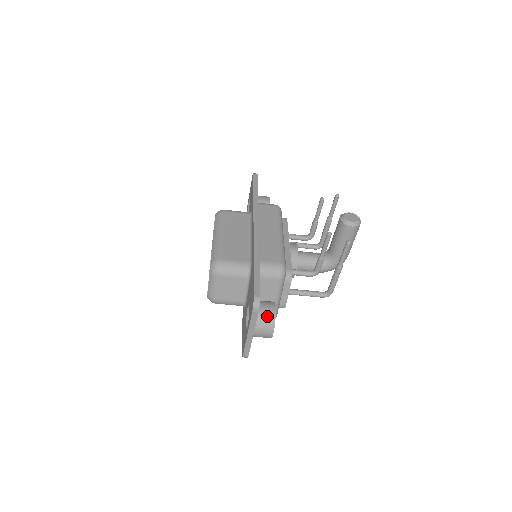
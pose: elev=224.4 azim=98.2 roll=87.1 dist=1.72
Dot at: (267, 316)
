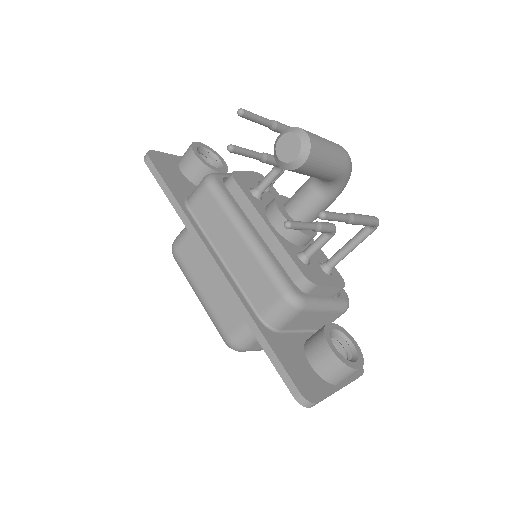
Dot at: (333, 369)
